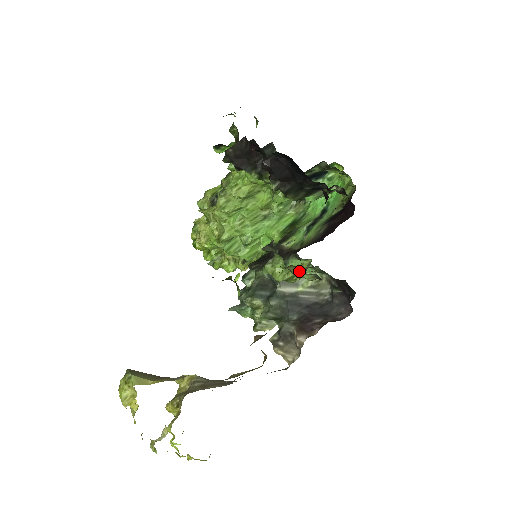
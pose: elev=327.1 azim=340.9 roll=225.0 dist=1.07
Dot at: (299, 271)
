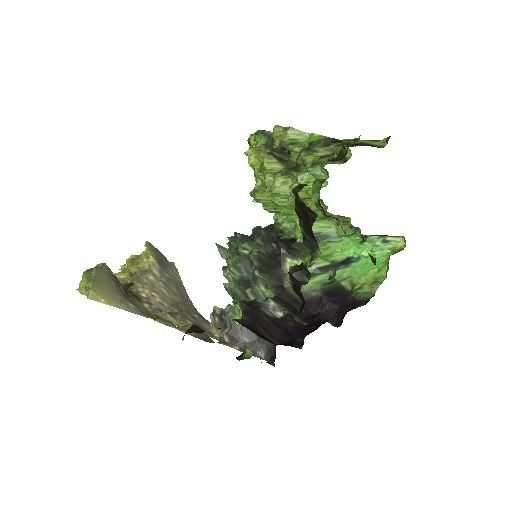
Dot at: (243, 344)
